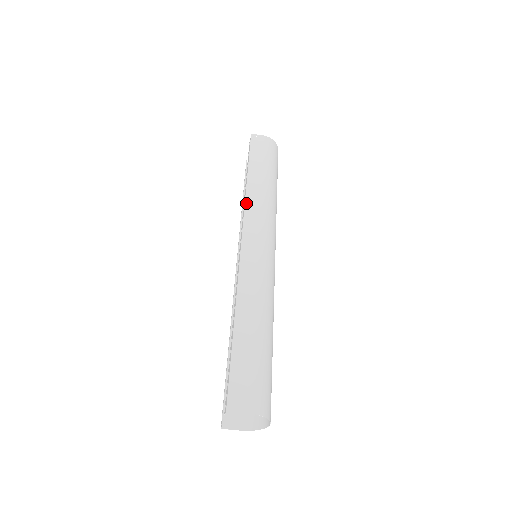
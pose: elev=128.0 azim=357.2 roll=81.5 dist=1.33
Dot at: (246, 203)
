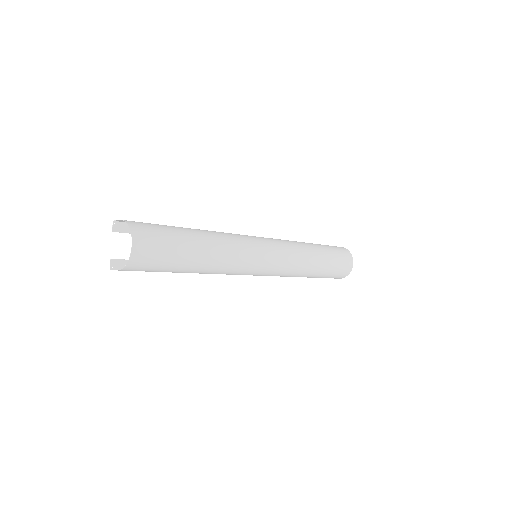
Dot at: occluded
